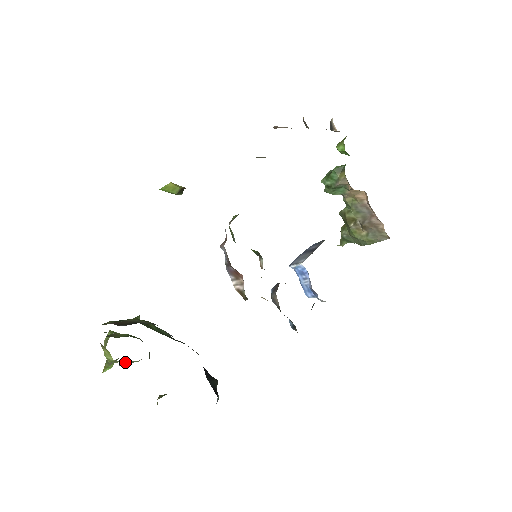
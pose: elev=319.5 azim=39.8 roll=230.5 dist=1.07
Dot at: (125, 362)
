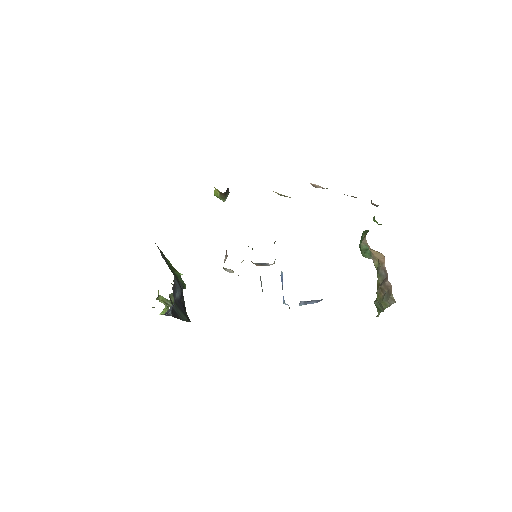
Dot at: (162, 299)
